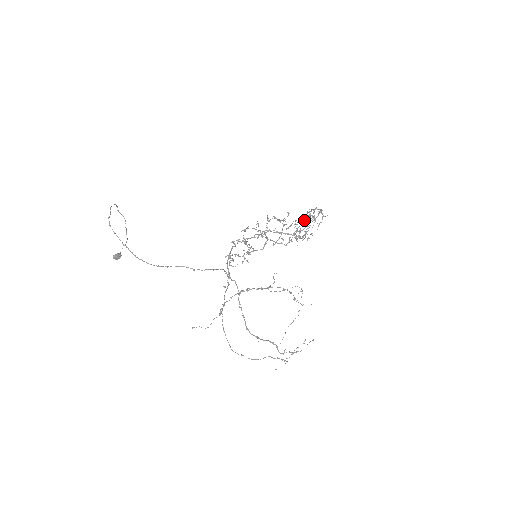
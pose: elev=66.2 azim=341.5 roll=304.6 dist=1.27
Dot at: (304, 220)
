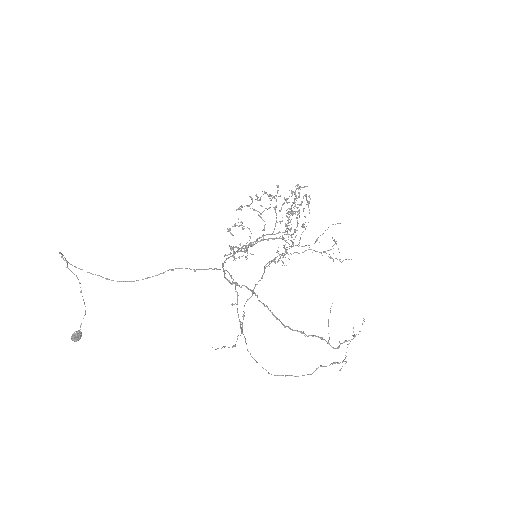
Dot at: occluded
